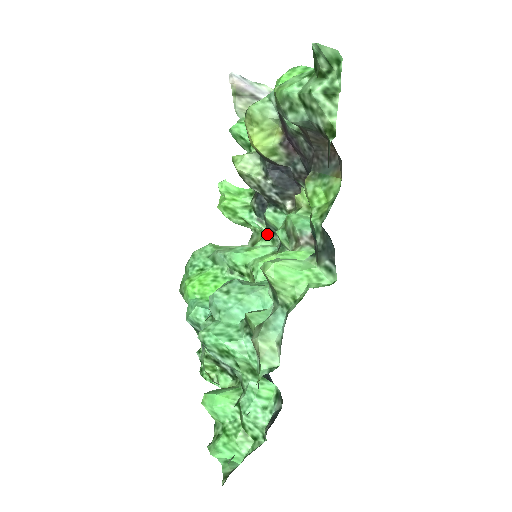
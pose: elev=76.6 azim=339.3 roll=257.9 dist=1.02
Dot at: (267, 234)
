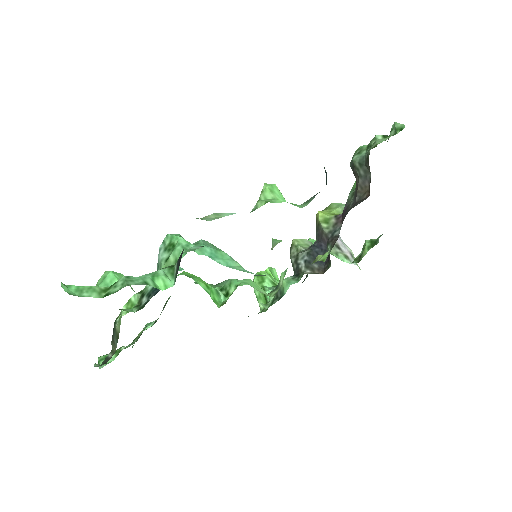
Dot at: (271, 301)
